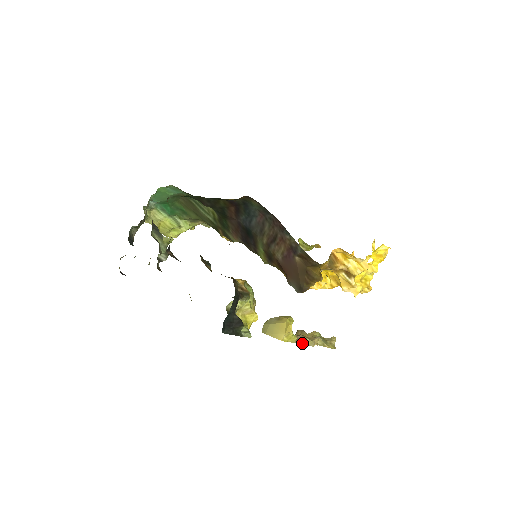
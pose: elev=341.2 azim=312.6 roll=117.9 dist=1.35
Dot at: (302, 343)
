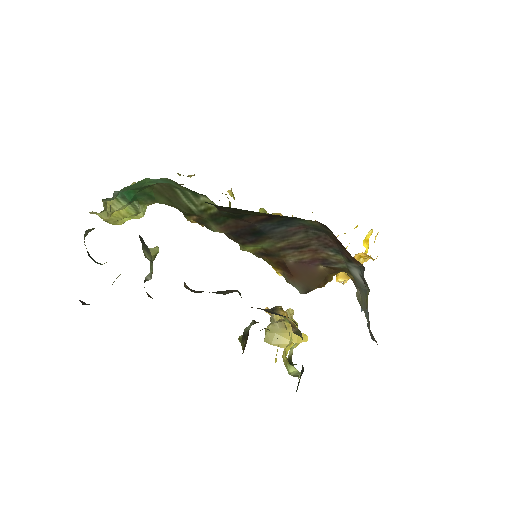
Dot at: occluded
